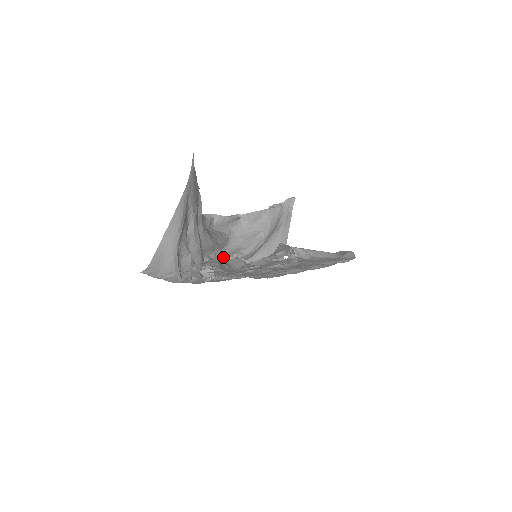
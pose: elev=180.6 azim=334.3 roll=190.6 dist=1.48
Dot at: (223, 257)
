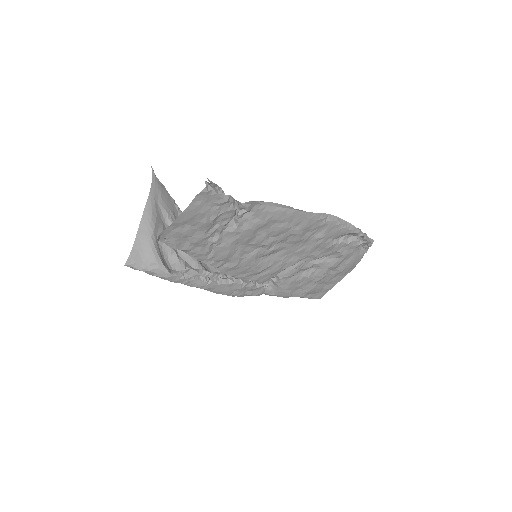
Dot at: occluded
